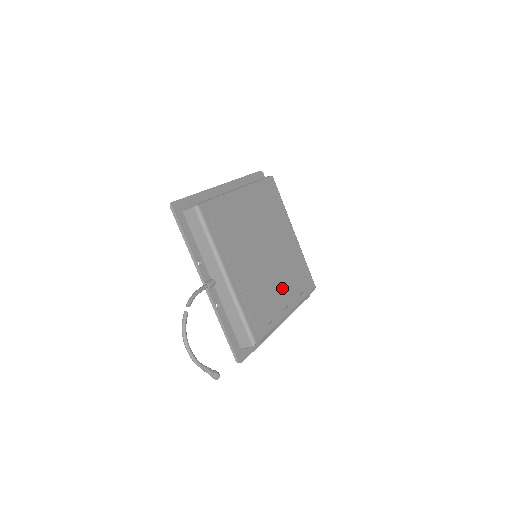
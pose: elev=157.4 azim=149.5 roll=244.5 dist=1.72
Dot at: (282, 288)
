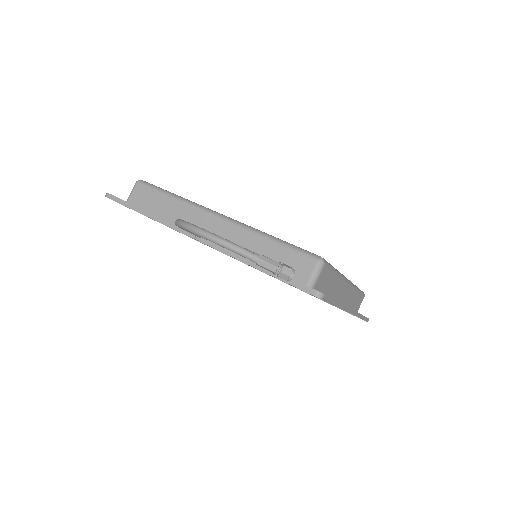
Dot at: occluded
